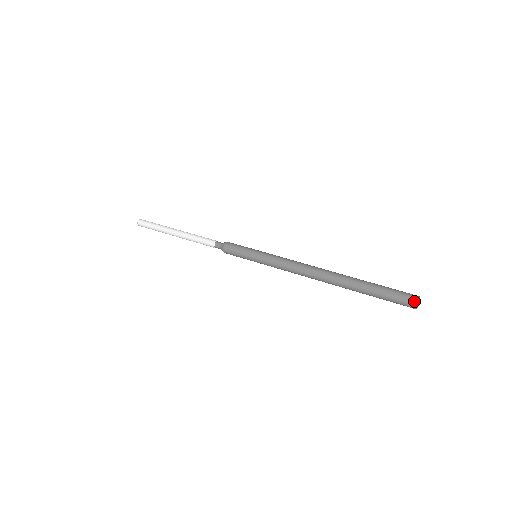
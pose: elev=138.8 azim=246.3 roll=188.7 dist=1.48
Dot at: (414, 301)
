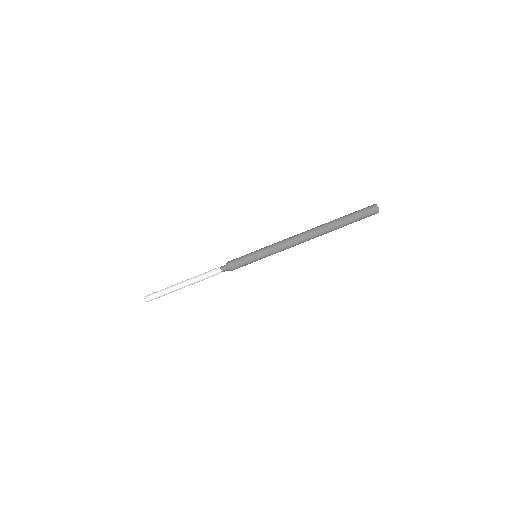
Dot at: (376, 211)
